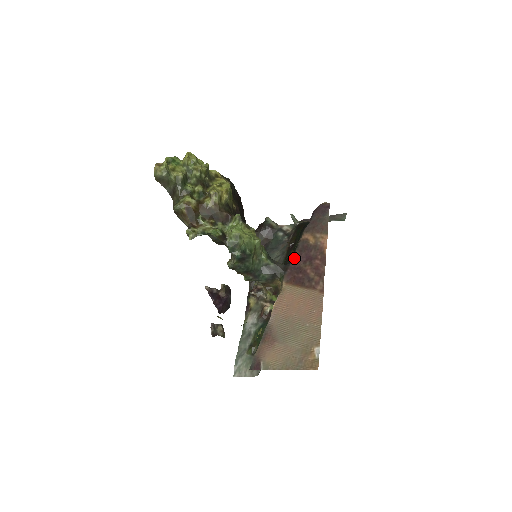
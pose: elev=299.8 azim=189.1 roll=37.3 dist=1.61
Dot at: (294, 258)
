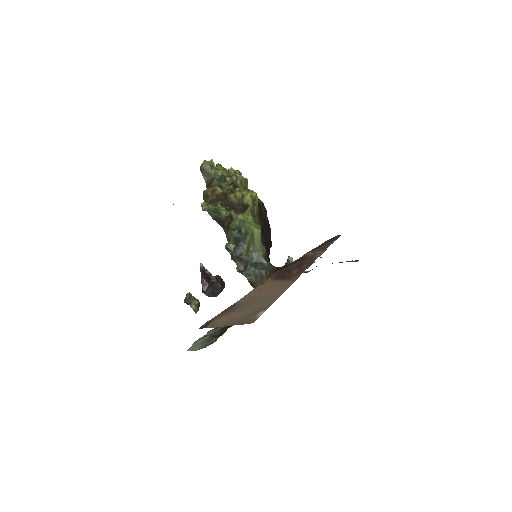
Dot at: (288, 265)
